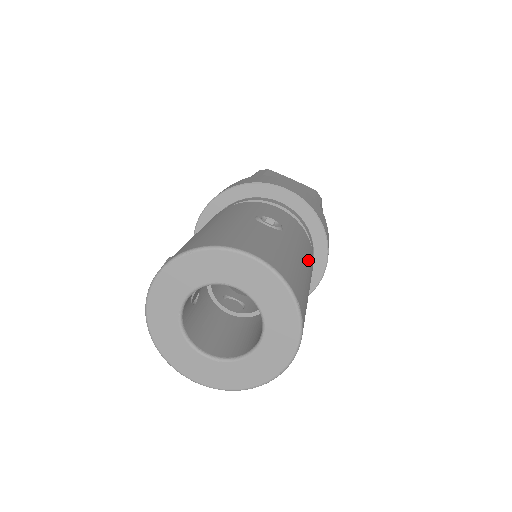
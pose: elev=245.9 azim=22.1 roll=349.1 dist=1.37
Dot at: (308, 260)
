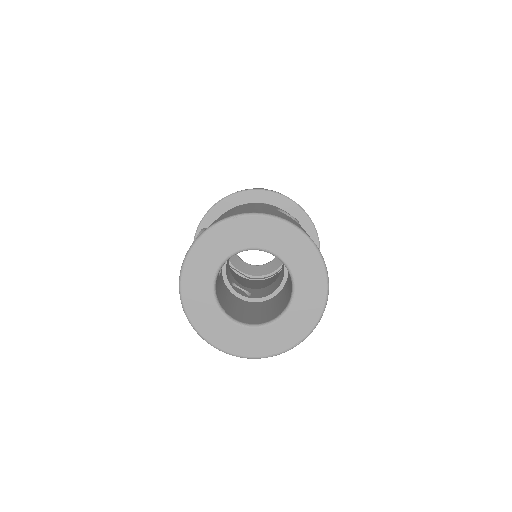
Dot at: occluded
